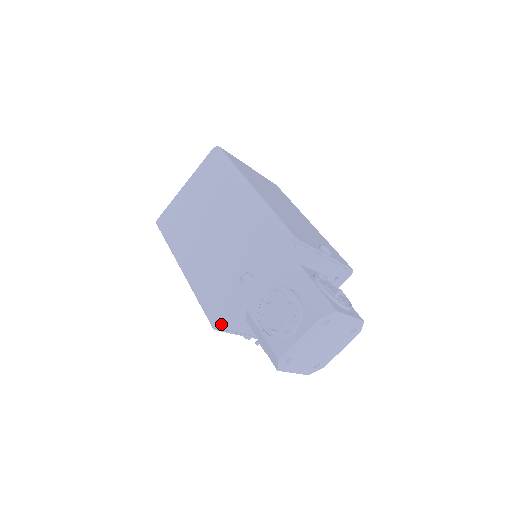
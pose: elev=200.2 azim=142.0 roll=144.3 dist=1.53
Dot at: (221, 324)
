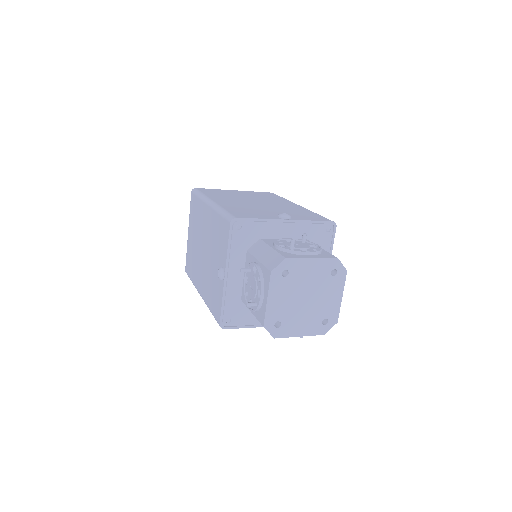
Dot at: (227, 322)
